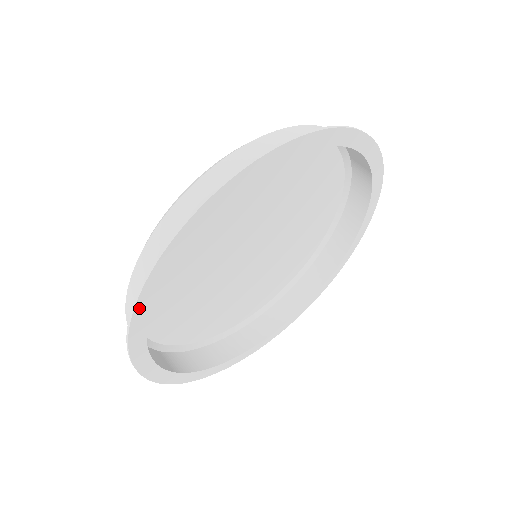
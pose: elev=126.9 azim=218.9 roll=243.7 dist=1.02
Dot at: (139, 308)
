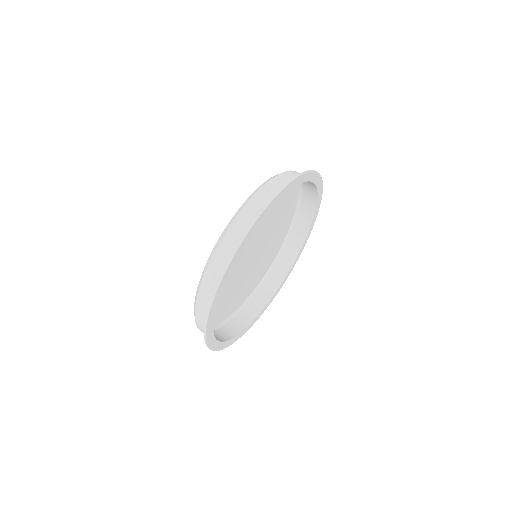
Dot at: (208, 331)
